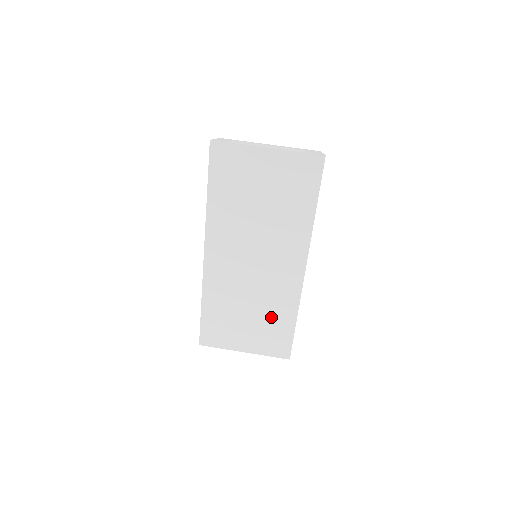
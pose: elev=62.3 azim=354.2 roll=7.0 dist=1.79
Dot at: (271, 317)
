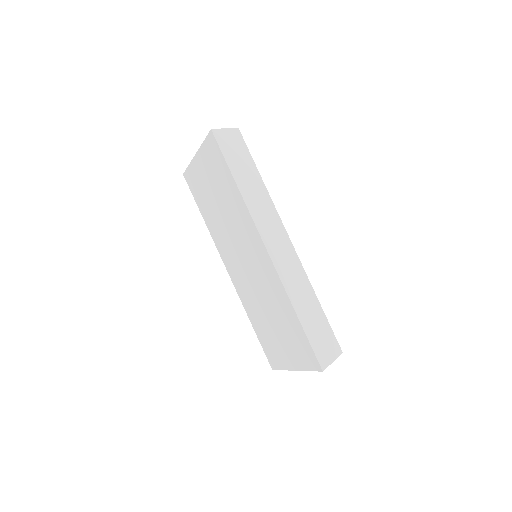
Dot at: (283, 318)
